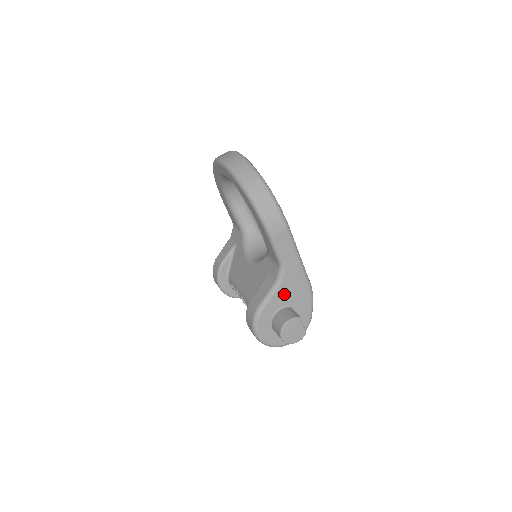
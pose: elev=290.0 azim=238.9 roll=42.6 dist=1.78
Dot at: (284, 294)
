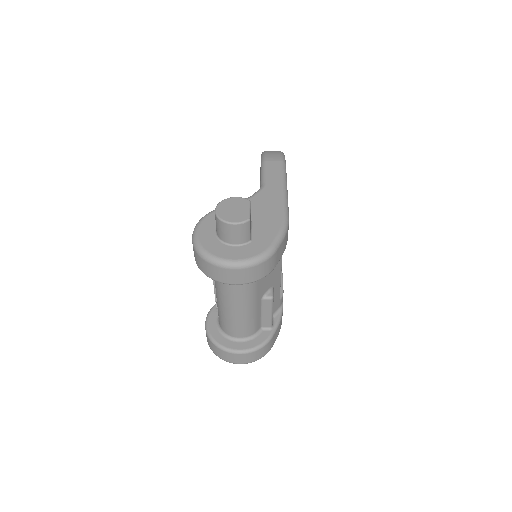
Dot at: occluded
